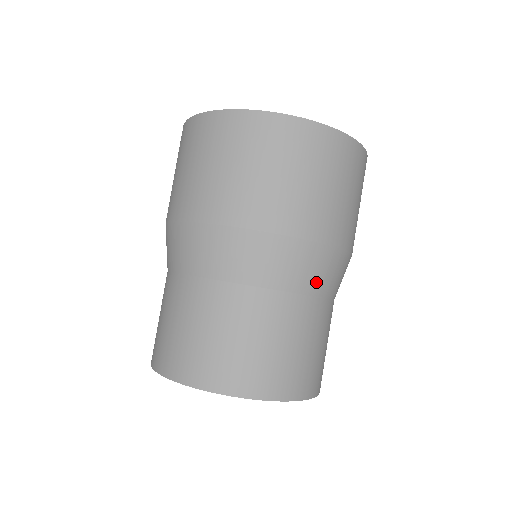
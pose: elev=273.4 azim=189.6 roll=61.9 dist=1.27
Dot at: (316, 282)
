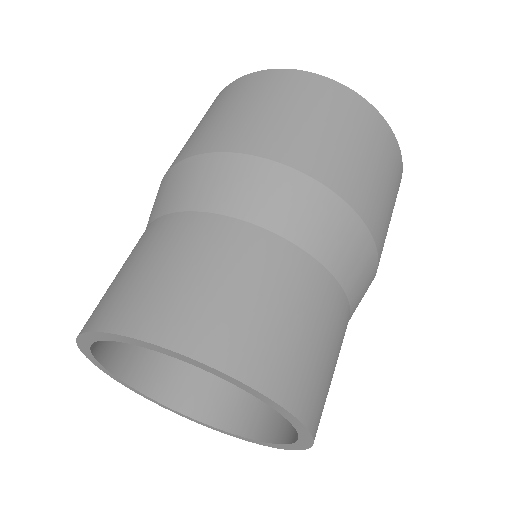
Dot at: (263, 208)
